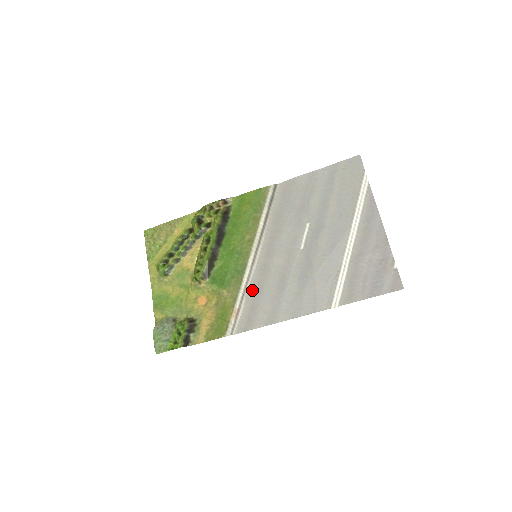
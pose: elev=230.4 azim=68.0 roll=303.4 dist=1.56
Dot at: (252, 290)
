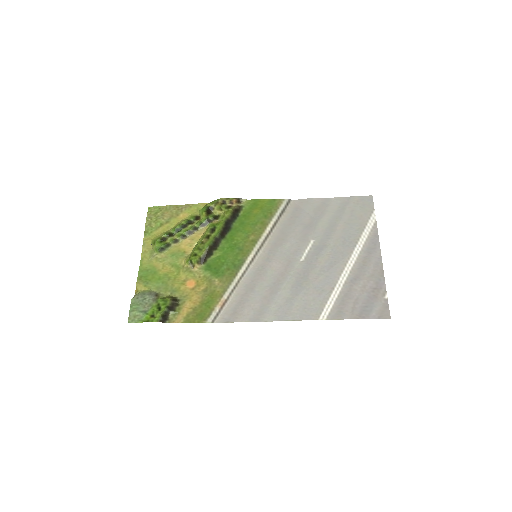
Dot at: (244, 286)
